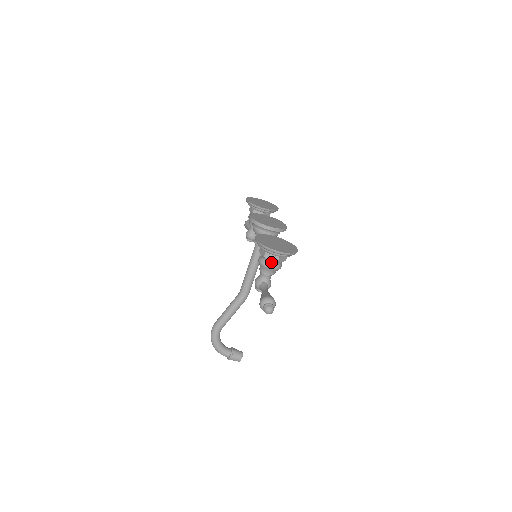
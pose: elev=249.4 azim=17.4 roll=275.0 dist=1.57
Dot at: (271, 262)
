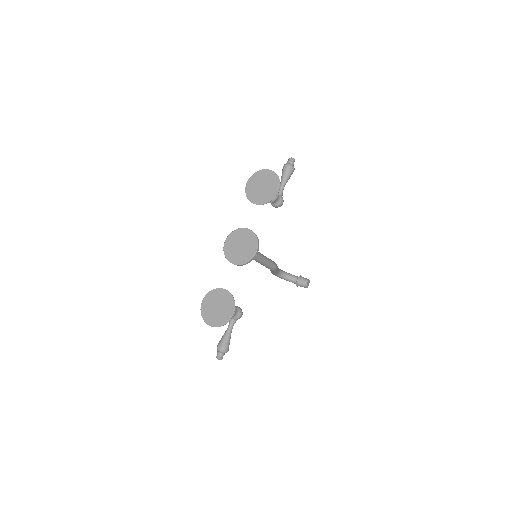
Dot at: occluded
